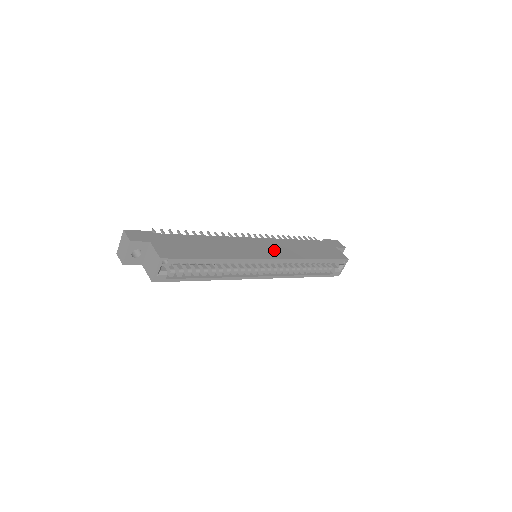
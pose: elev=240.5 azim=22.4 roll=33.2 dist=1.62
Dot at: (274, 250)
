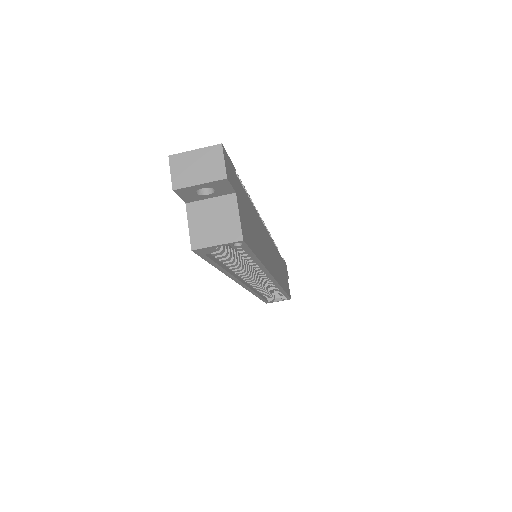
Dot at: (275, 264)
